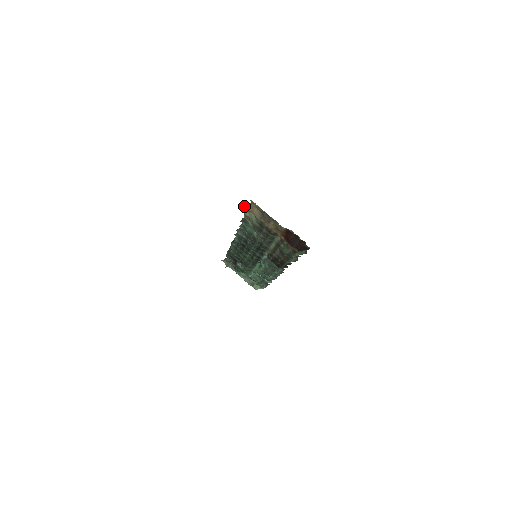
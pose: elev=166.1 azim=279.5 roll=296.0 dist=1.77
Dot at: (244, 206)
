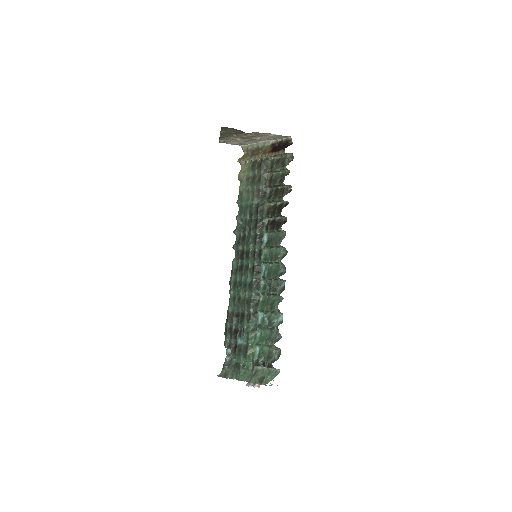
Dot at: (238, 161)
